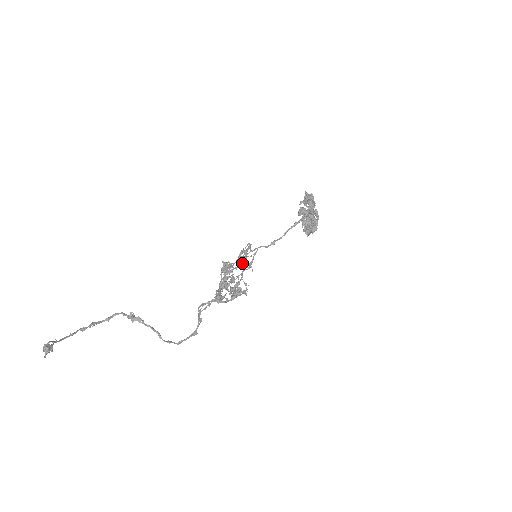
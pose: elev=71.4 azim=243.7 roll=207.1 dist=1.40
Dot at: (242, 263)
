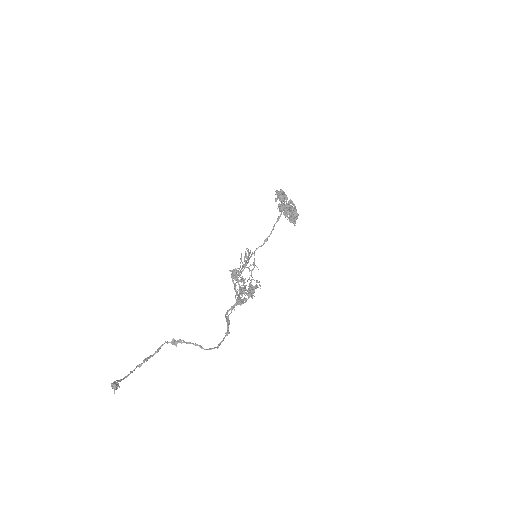
Dot at: (245, 265)
